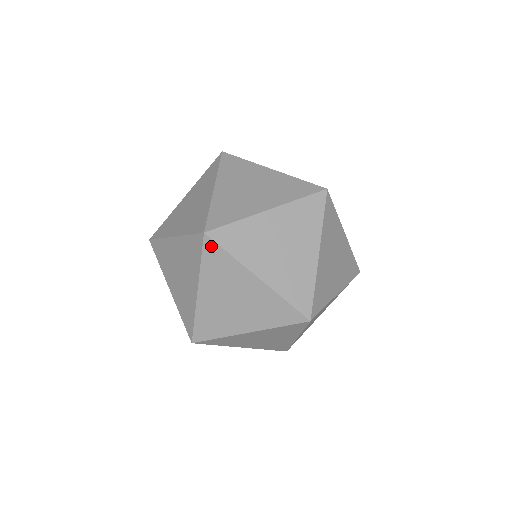
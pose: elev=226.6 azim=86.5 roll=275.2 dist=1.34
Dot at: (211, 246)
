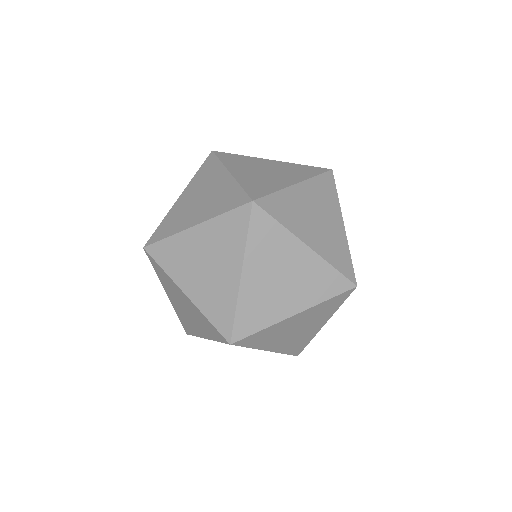
Dot at: (244, 214)
